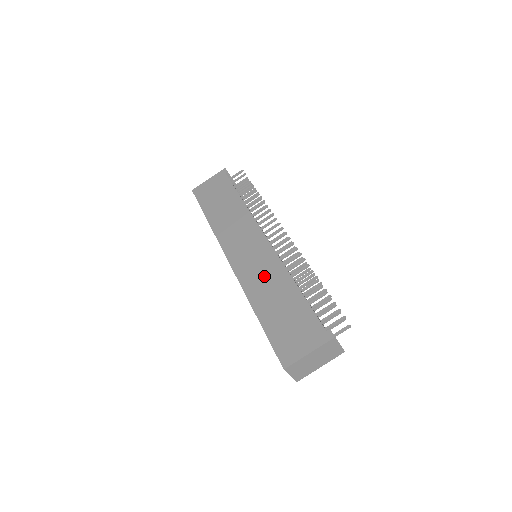
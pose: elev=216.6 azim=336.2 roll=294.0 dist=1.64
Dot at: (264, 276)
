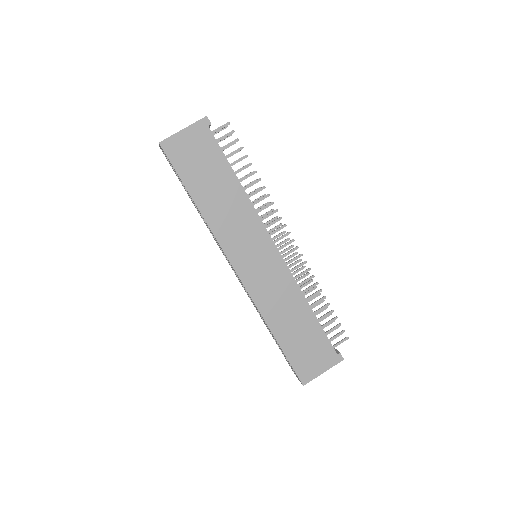
Dot at: (279, 296)
